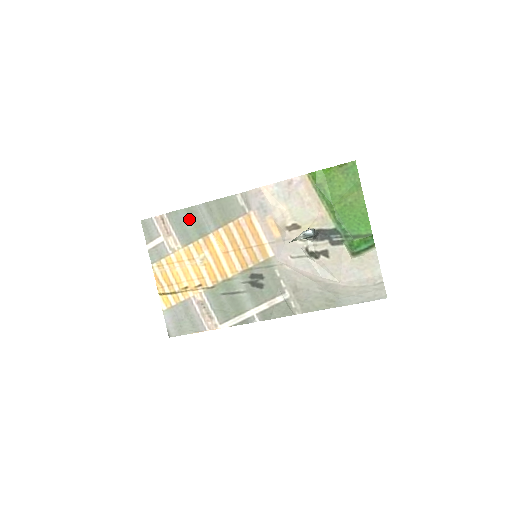
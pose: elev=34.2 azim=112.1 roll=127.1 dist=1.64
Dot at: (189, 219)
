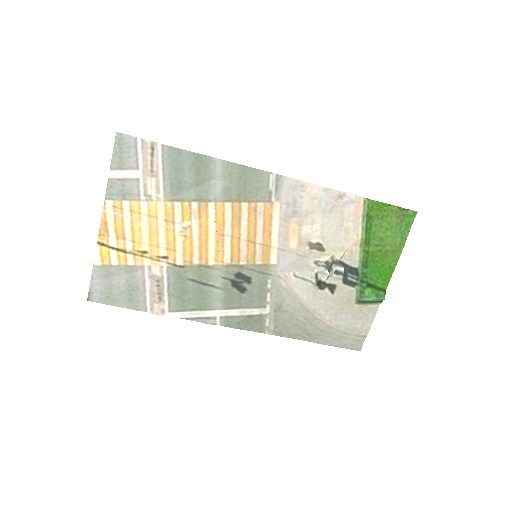
Dot at: (192, 169)
